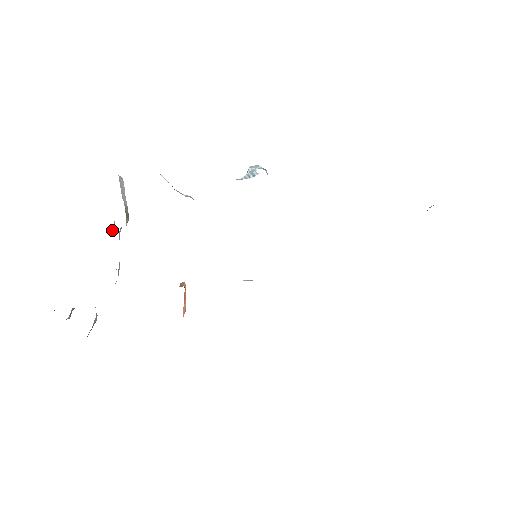
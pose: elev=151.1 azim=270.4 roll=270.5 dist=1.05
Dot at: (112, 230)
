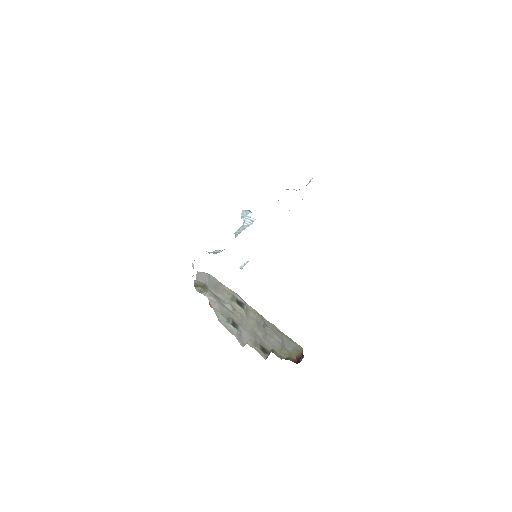
Dot at: (225, 304)
